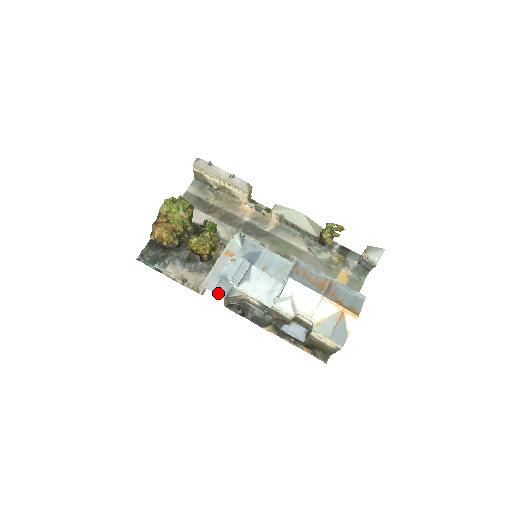
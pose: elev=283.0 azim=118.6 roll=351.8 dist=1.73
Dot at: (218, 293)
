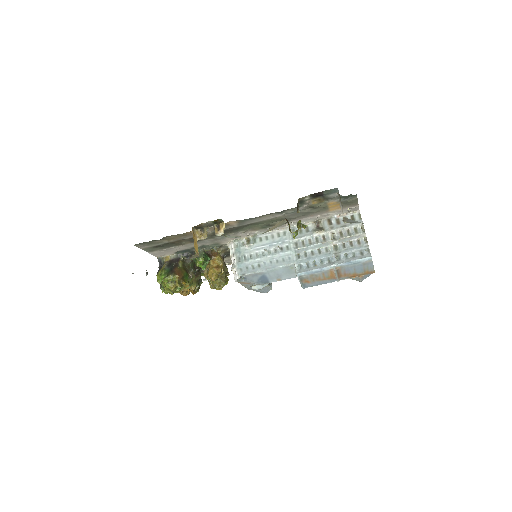
Dot at: occluded
